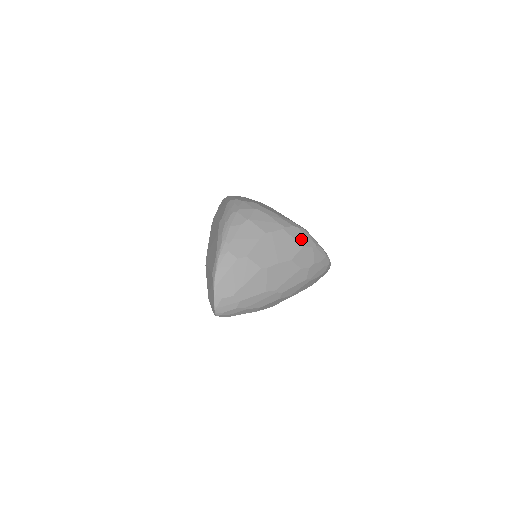
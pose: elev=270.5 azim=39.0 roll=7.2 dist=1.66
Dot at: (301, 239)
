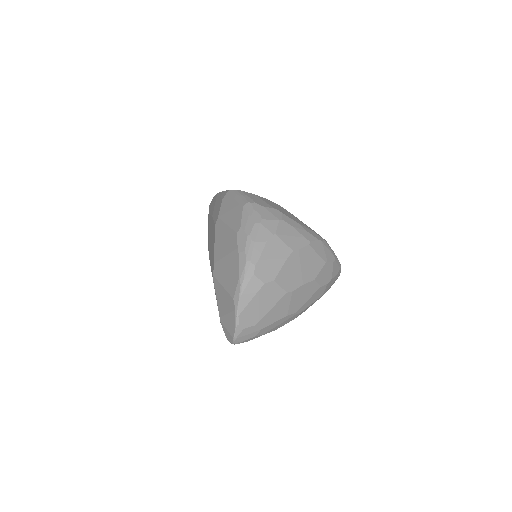
Dot at: (324, 254)
